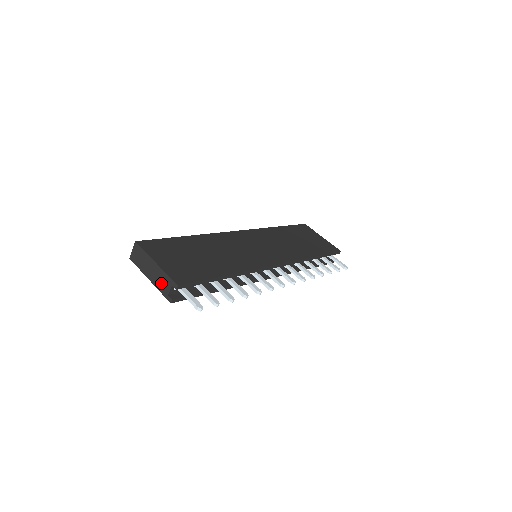
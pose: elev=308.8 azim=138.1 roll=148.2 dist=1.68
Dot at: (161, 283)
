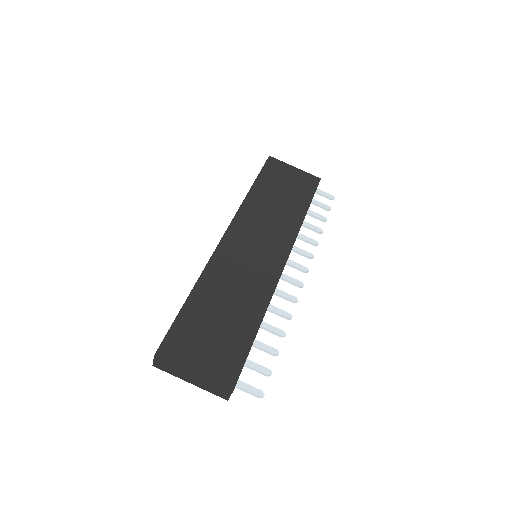
Dot at: (208, 387)
